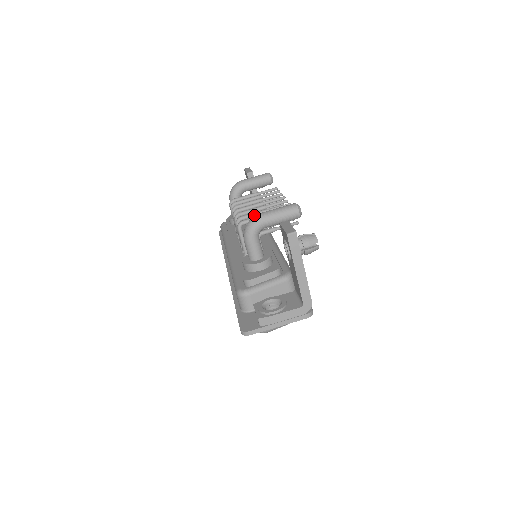
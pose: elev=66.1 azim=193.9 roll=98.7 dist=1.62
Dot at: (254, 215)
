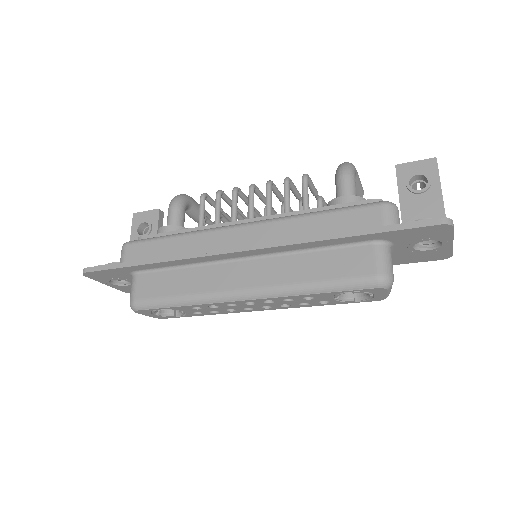
Dot at: occluded
